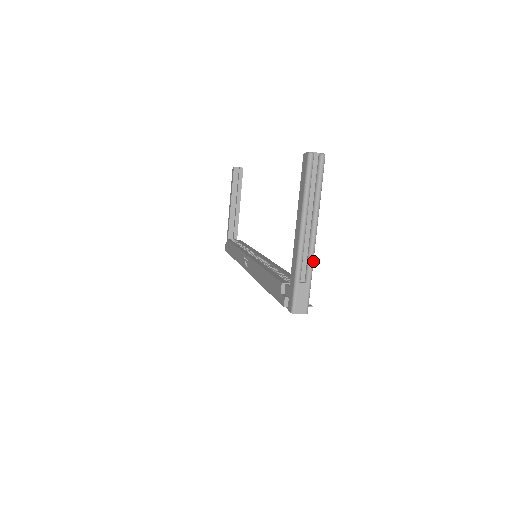
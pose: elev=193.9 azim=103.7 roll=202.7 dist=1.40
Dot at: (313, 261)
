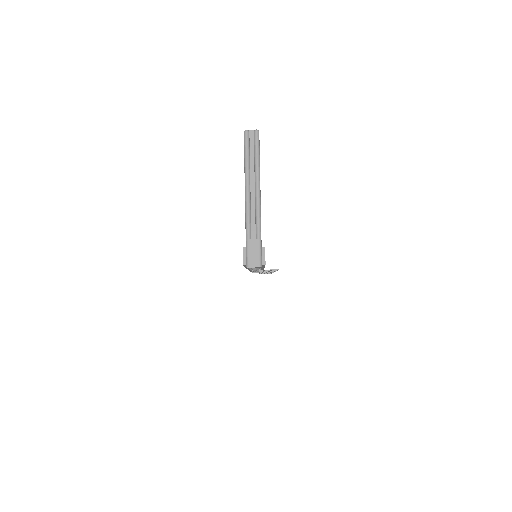
Dot at: (260, 219)
